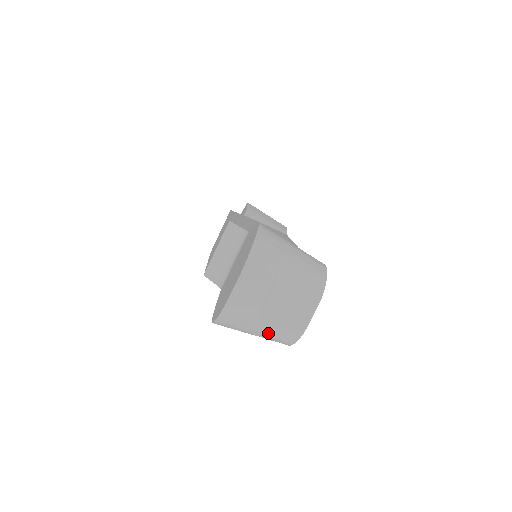
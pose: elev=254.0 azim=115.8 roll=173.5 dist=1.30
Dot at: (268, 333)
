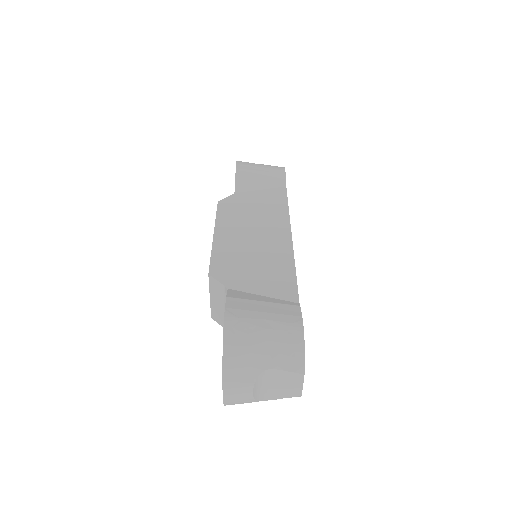
Dot at: occluded
